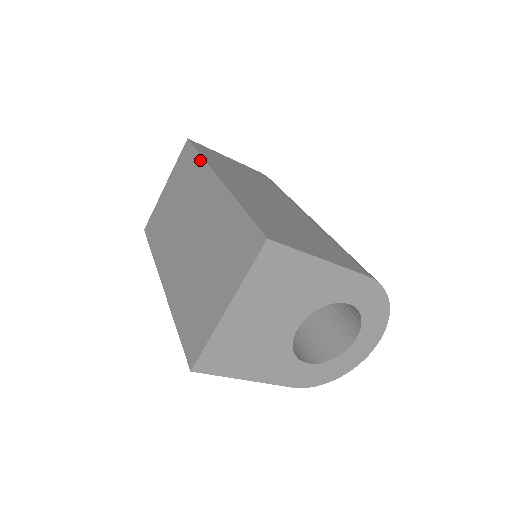
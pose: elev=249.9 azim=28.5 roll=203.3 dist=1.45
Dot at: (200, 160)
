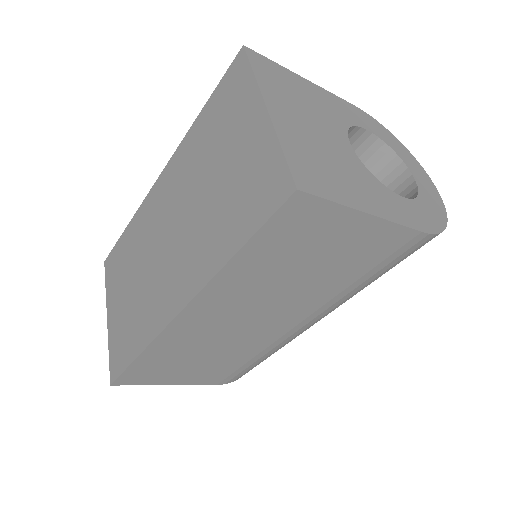
Dot at: (131, 223)
